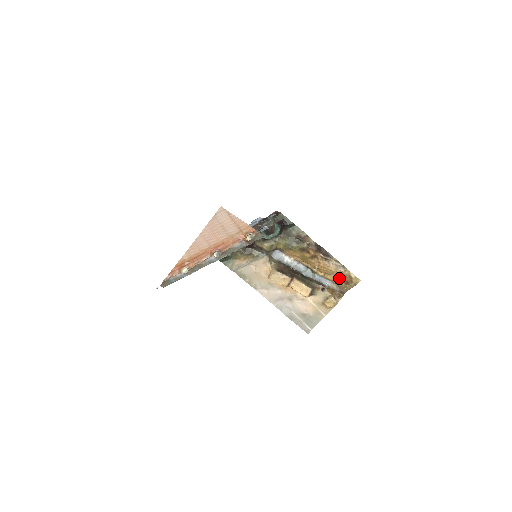
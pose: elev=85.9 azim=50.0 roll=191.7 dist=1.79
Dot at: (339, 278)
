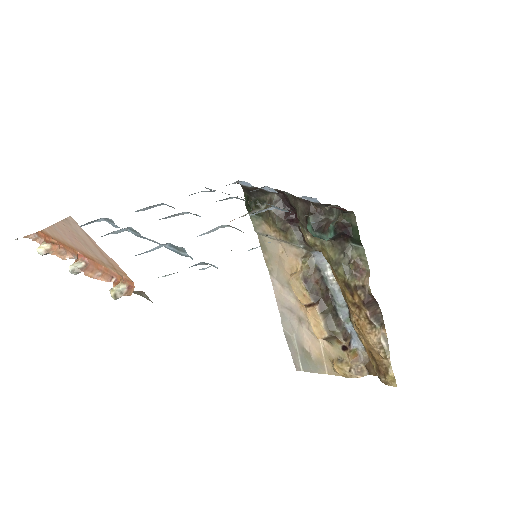
Dot at: (373, 356)
